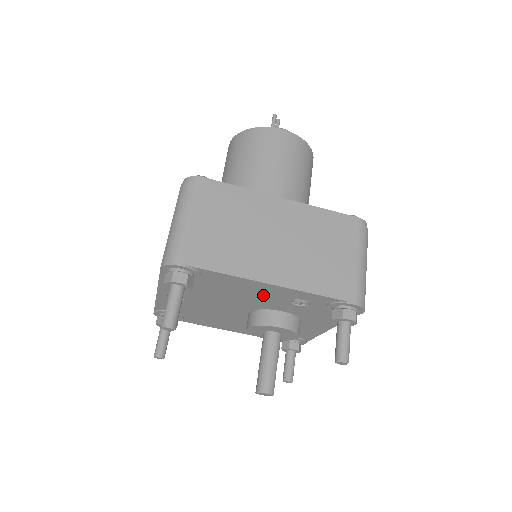
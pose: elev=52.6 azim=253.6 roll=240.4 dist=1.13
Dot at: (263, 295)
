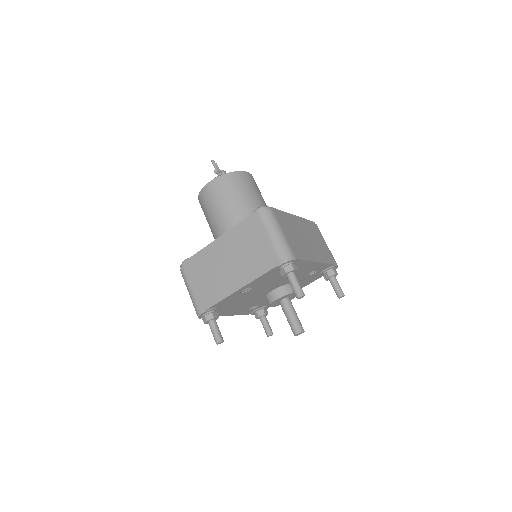
Dot at: (302, 272)
